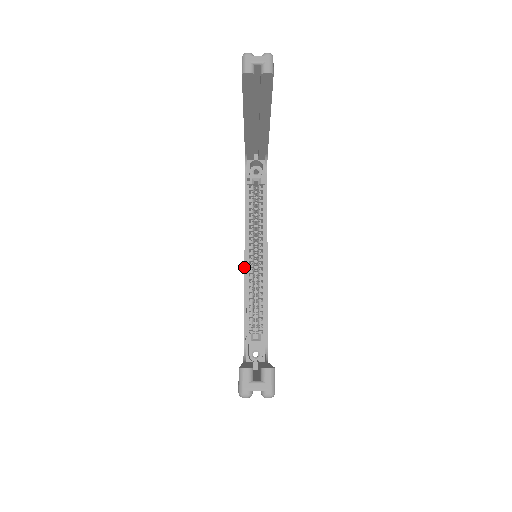
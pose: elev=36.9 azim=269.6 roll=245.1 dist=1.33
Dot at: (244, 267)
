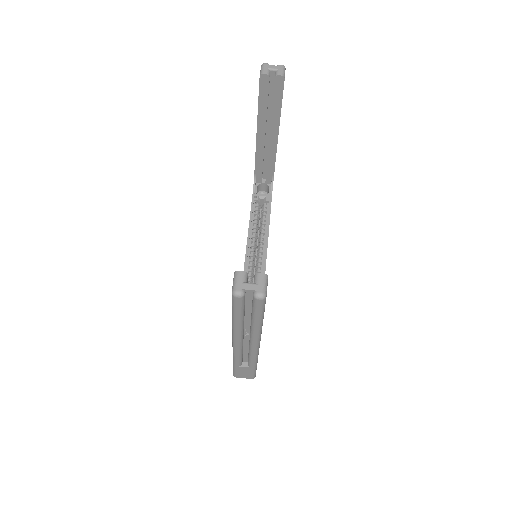
Dot at: (244, 264)
